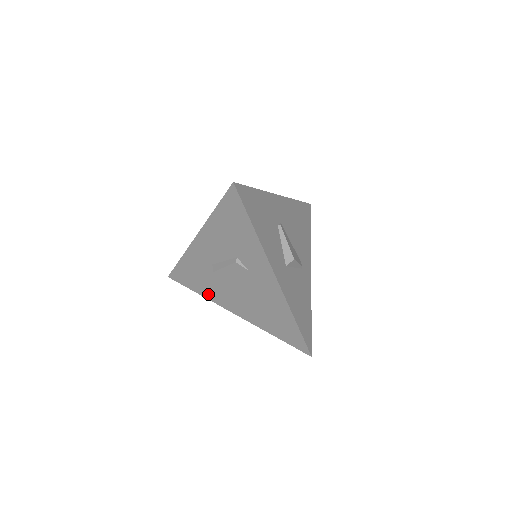
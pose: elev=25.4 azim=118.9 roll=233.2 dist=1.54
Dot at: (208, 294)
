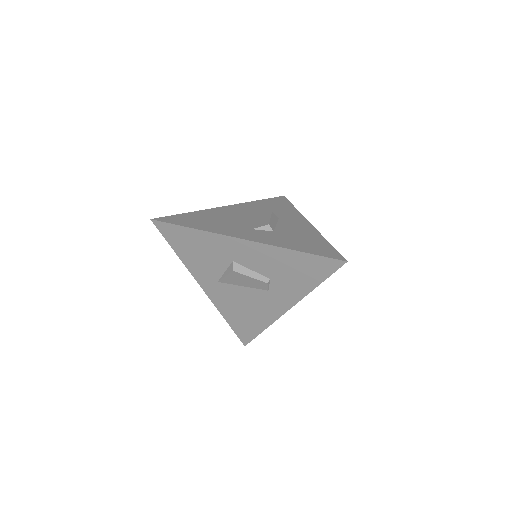
Dot at: (191, 263)
